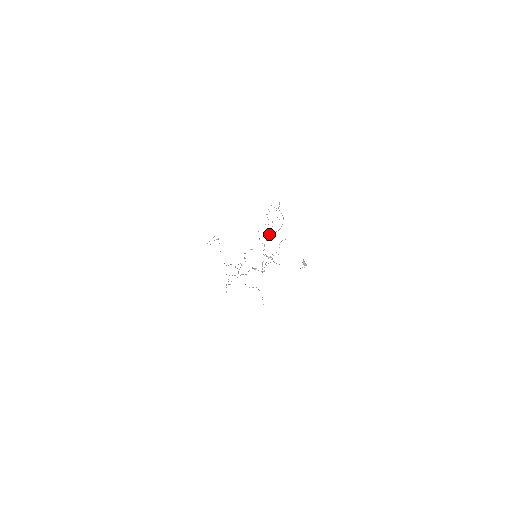
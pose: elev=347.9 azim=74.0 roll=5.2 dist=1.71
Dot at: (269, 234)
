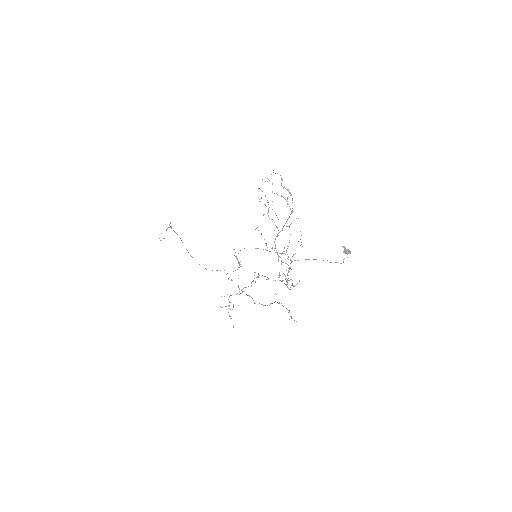
Dot at: occluded
